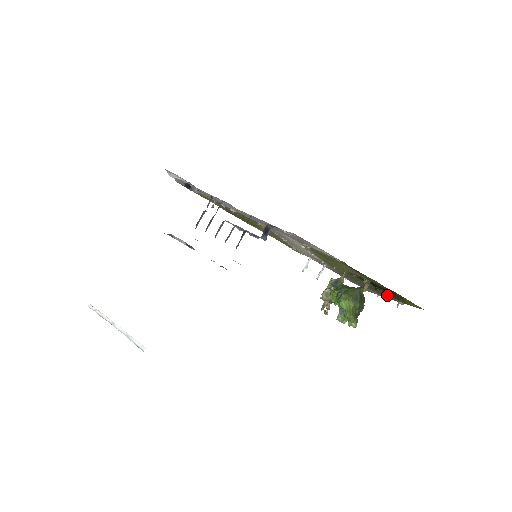
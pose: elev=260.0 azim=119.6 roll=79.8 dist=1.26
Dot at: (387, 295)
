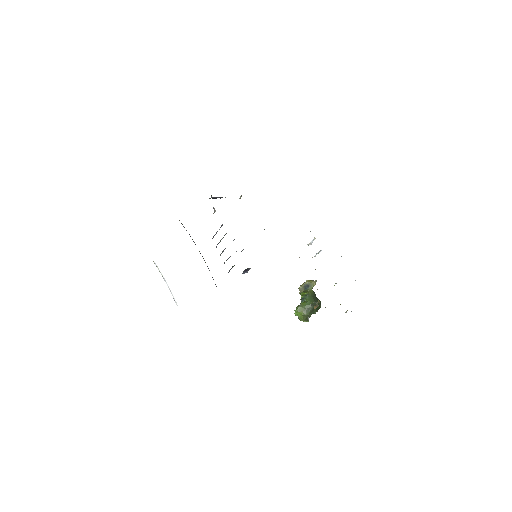
Dot at: occluded
